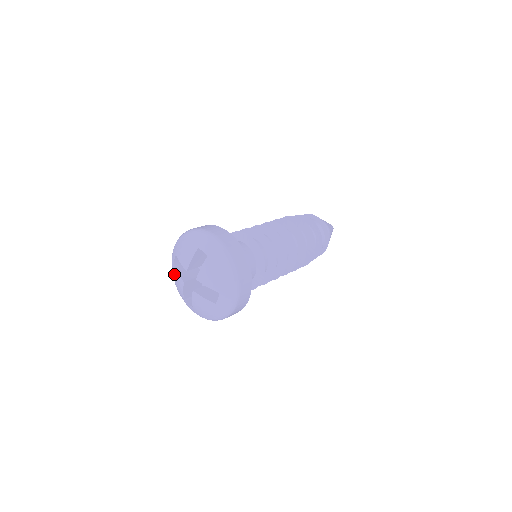
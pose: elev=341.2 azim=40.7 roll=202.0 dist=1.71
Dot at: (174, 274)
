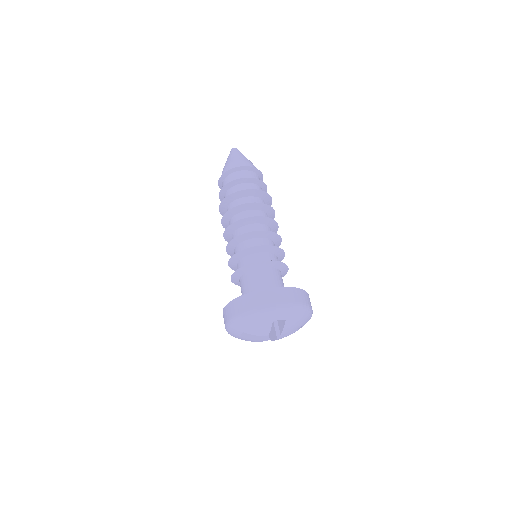
Dot at: (243, 339)
